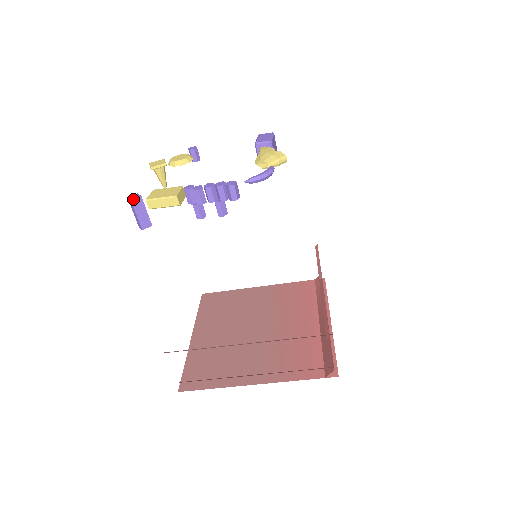
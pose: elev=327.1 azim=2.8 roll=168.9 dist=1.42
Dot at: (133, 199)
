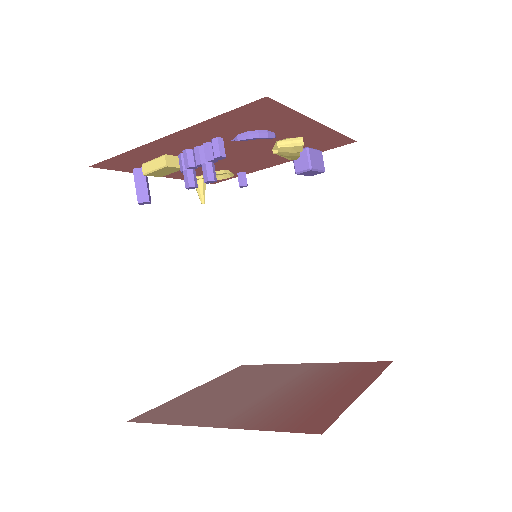
Dot at: (135, 168)
